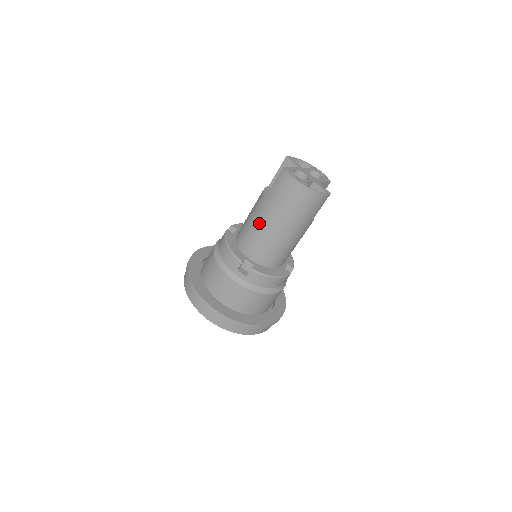
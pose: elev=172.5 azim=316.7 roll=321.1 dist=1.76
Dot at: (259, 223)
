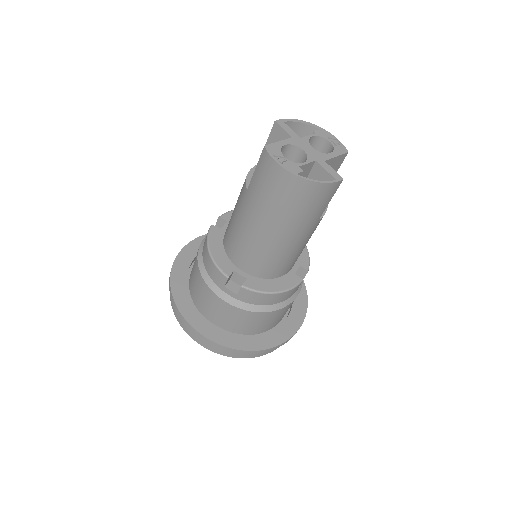
Dot at: (244, 225)
